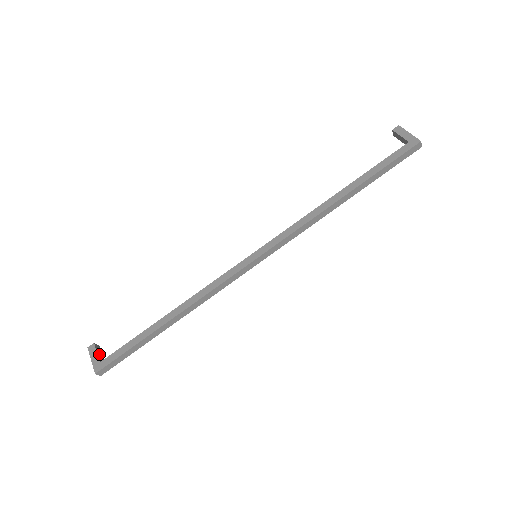
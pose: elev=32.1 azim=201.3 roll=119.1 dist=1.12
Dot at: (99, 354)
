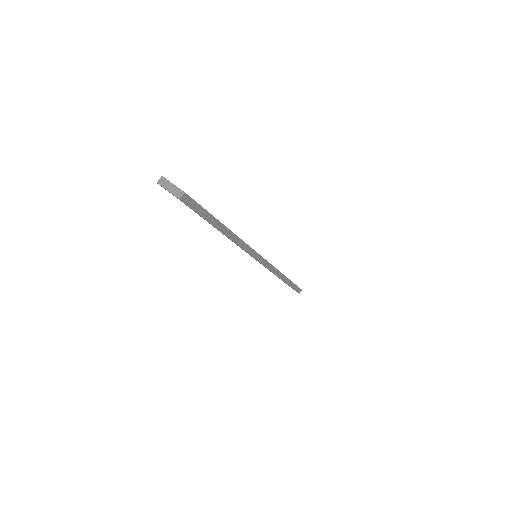
Dot at: occluded
